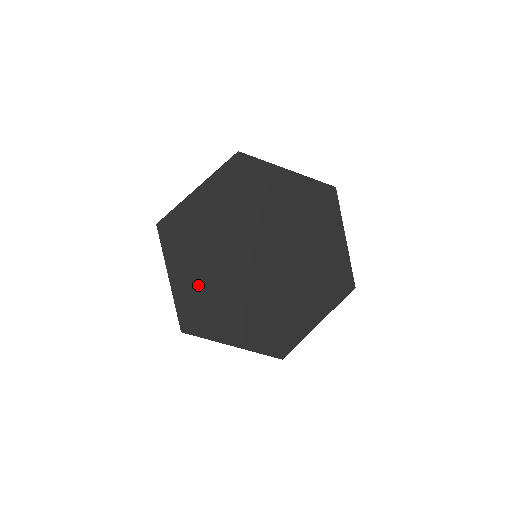
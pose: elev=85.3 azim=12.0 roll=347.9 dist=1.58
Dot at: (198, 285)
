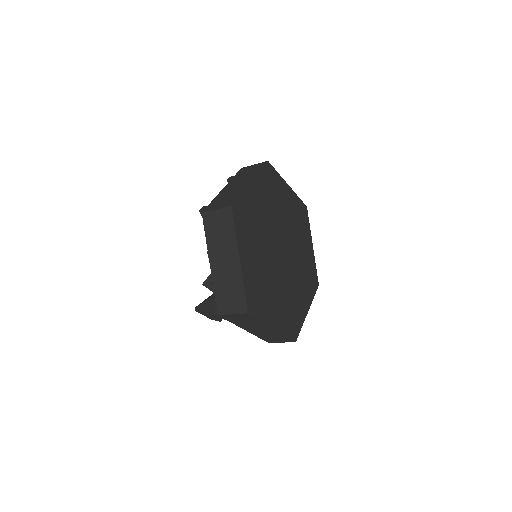
Dot at: (255, 269)
